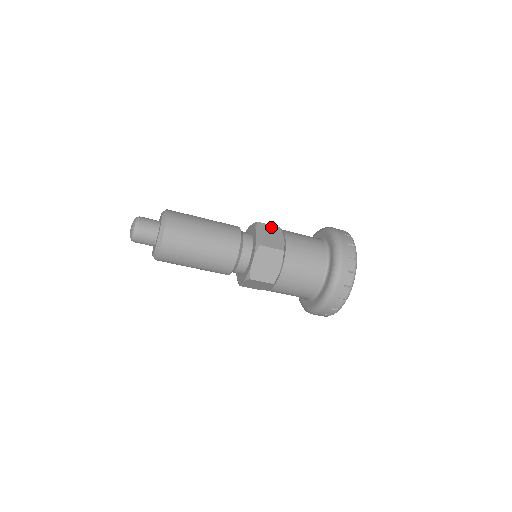
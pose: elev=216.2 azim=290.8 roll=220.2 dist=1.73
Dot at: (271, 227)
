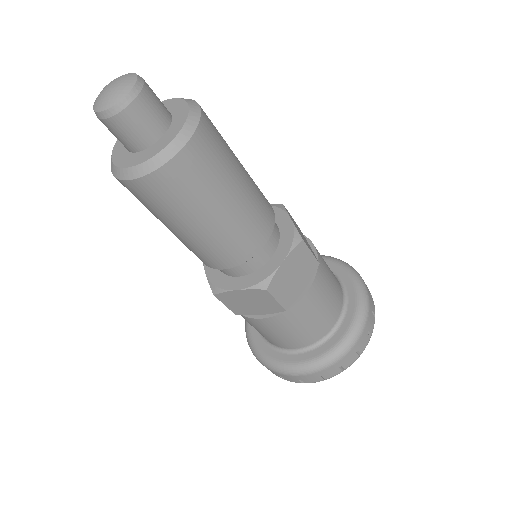
Dot at: (310, 259)
